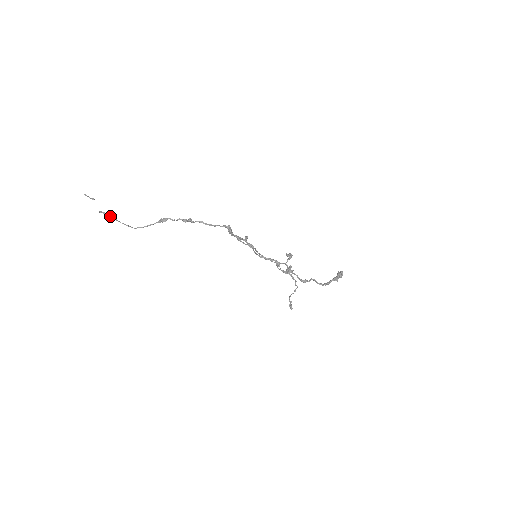
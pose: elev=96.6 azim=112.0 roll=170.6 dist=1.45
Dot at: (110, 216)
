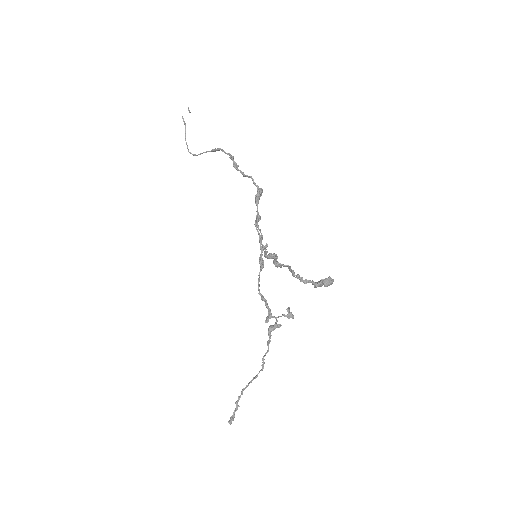
Dot at: (185, 126)
